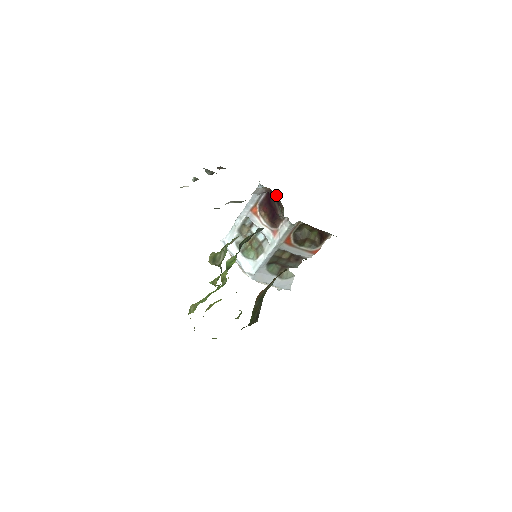
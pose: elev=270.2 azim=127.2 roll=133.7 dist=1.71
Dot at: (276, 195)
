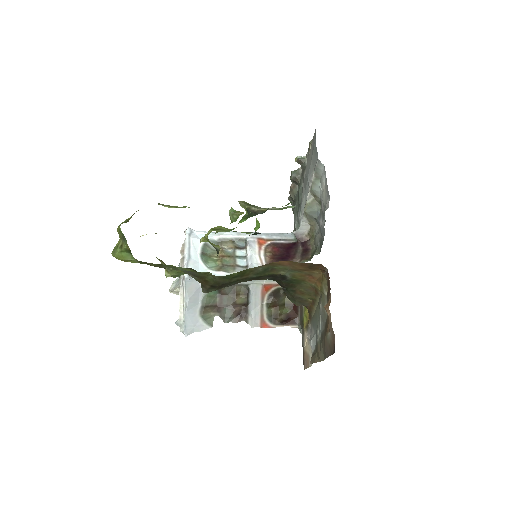
Dot at: (309, 248)
